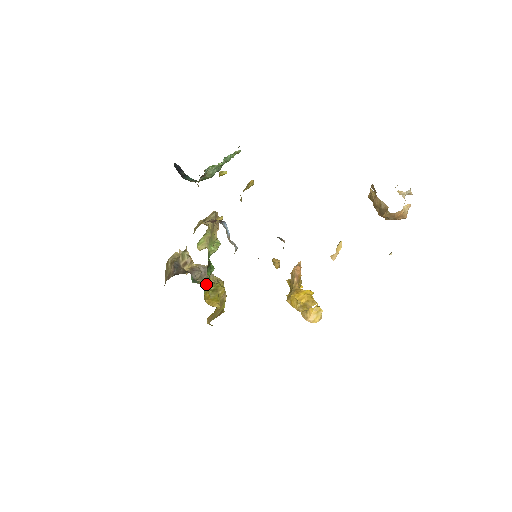
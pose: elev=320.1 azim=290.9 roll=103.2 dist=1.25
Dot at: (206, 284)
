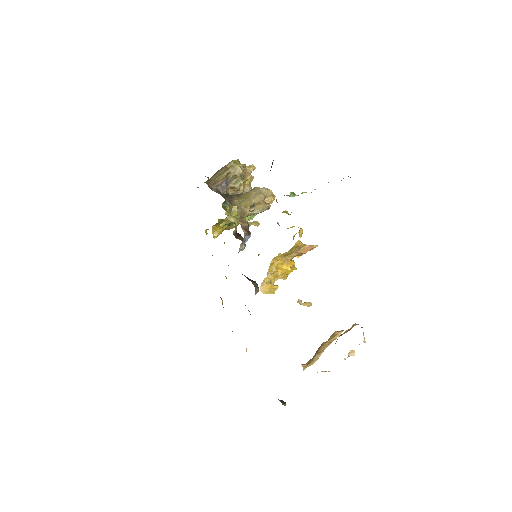
Dot at: (224, 219)
